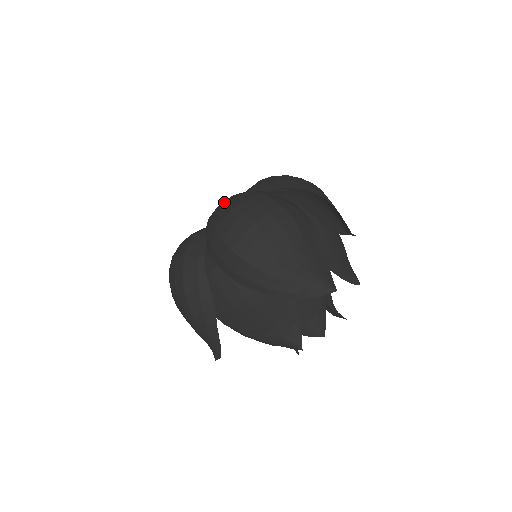
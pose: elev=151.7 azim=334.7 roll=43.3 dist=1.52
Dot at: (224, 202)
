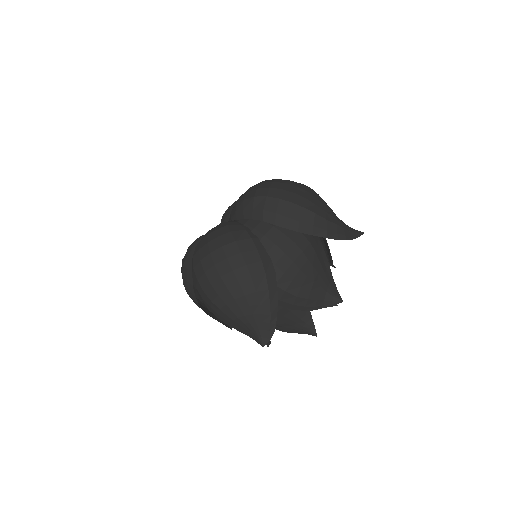
Dot at: (252, 187)
